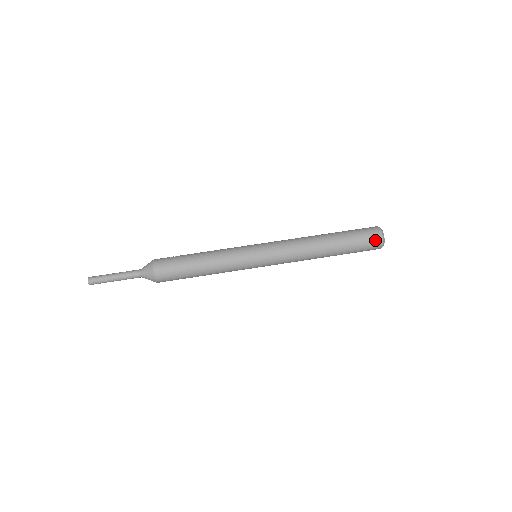
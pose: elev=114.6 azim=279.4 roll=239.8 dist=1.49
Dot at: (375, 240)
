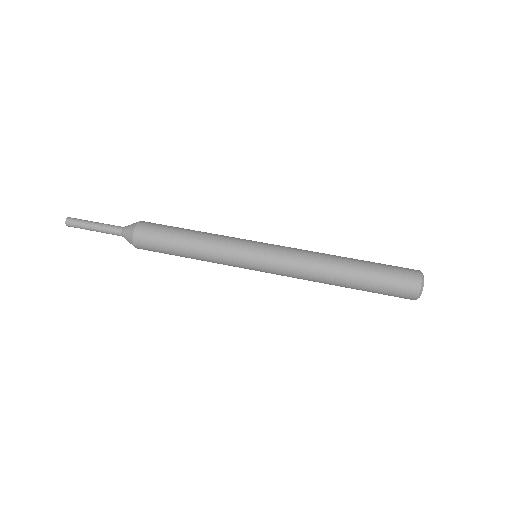
Dot at: (410, 271)
